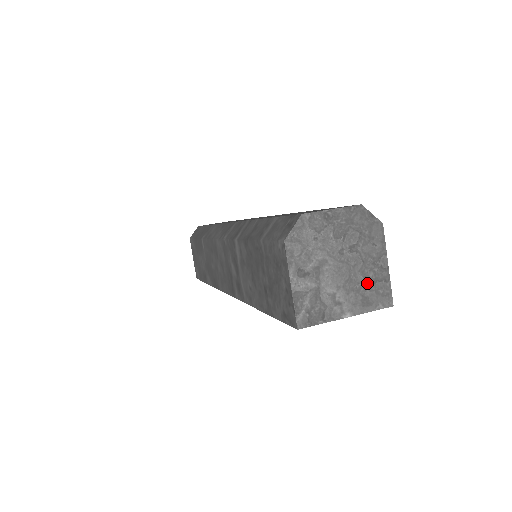
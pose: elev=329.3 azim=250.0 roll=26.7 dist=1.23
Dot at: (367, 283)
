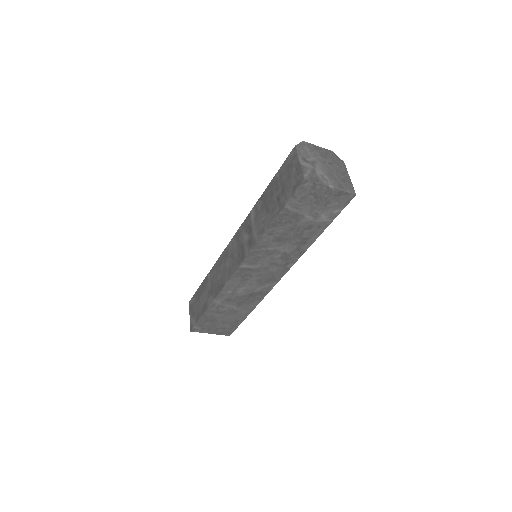
Dot at: (340, 179)
